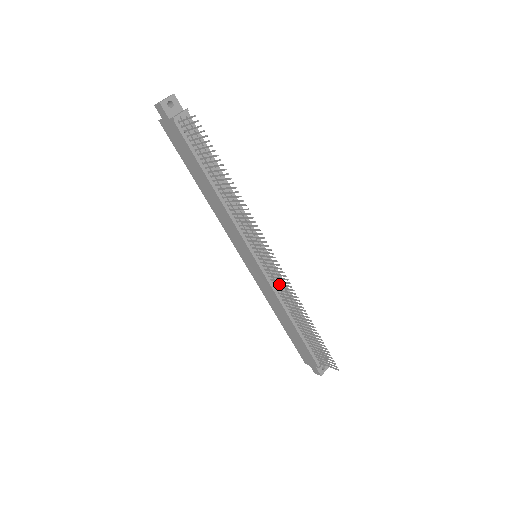
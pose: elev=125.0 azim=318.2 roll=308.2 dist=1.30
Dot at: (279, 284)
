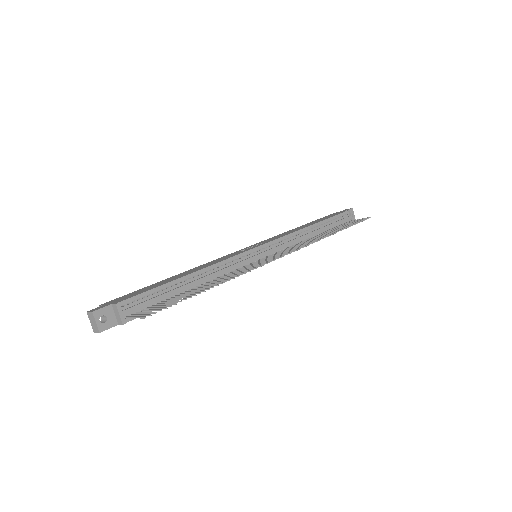
Dot at: occluded
